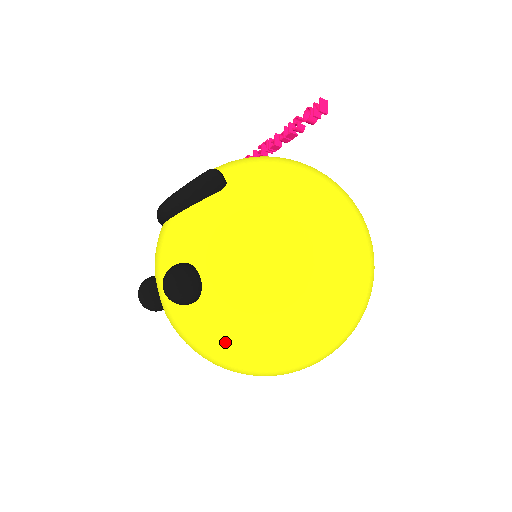
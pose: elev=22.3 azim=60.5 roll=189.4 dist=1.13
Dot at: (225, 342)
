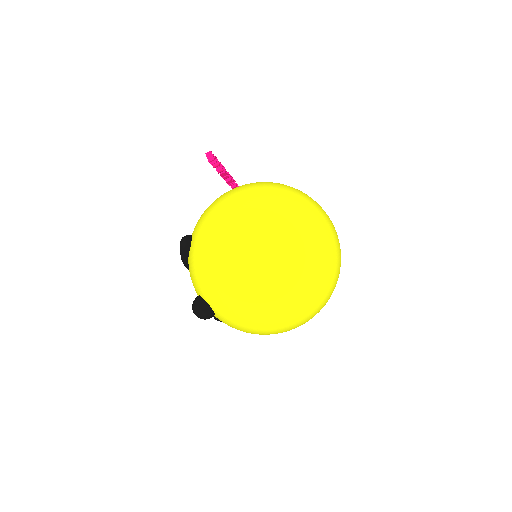
Dot at: (241, 325)
